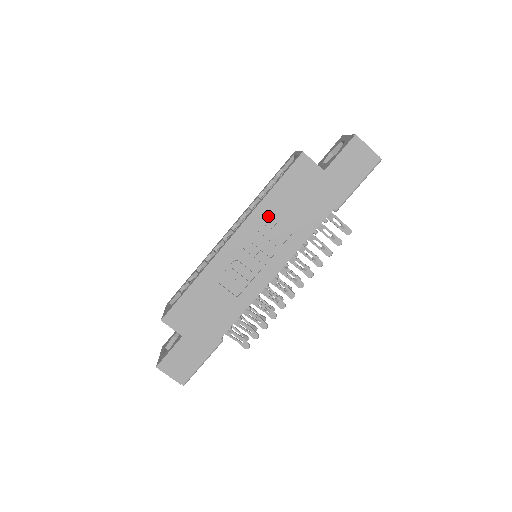
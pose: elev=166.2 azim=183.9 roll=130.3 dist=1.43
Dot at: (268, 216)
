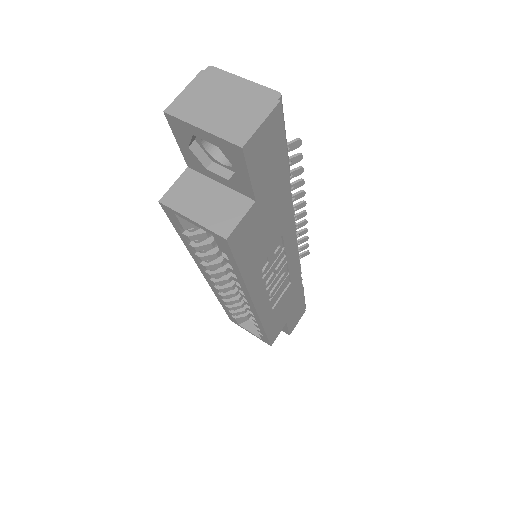
Dot at: (259, 270)
